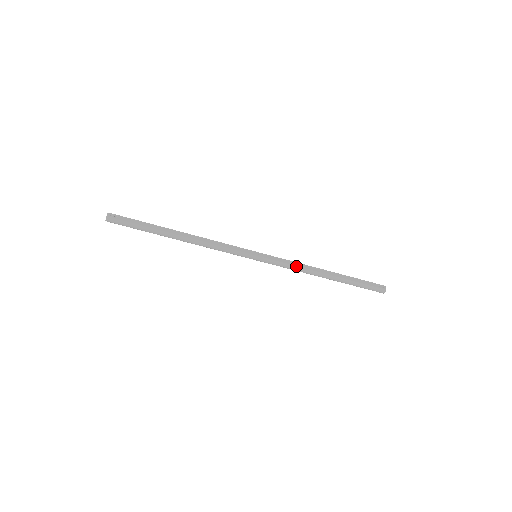
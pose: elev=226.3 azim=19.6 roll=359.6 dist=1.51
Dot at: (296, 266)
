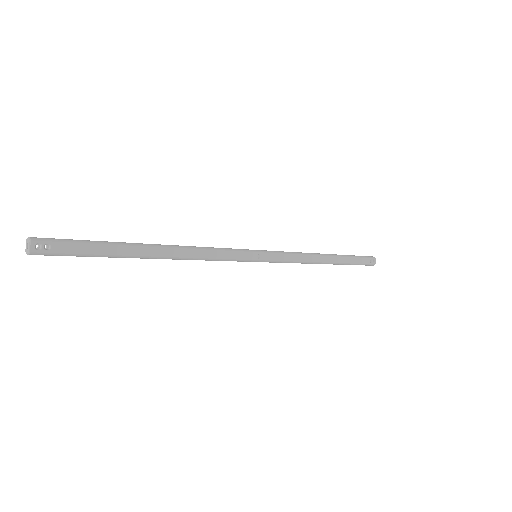
Dot at: (299, 262)
